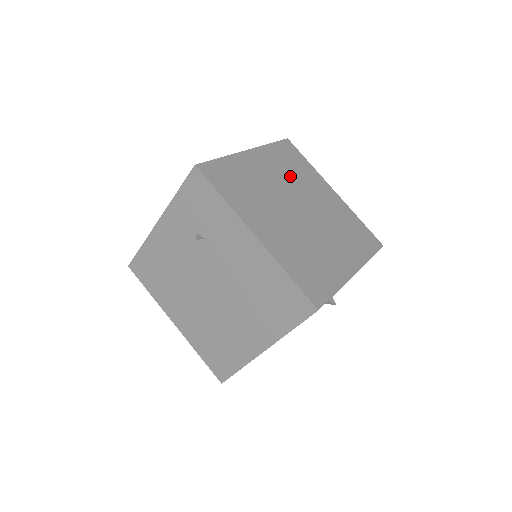
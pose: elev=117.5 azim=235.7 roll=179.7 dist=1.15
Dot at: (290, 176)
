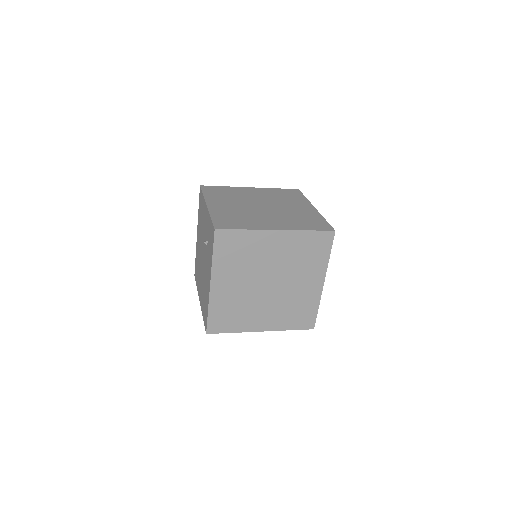
Dot at: (293, 260)
